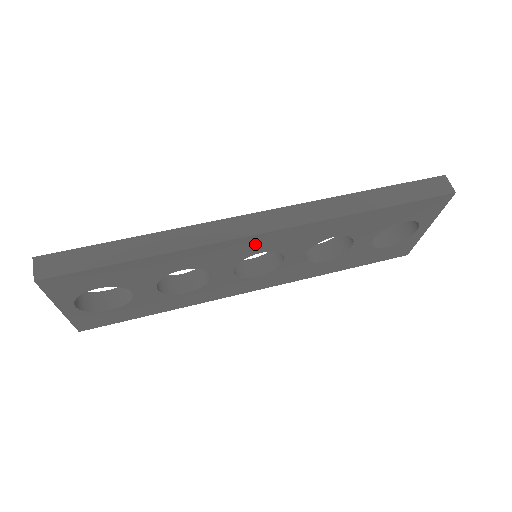
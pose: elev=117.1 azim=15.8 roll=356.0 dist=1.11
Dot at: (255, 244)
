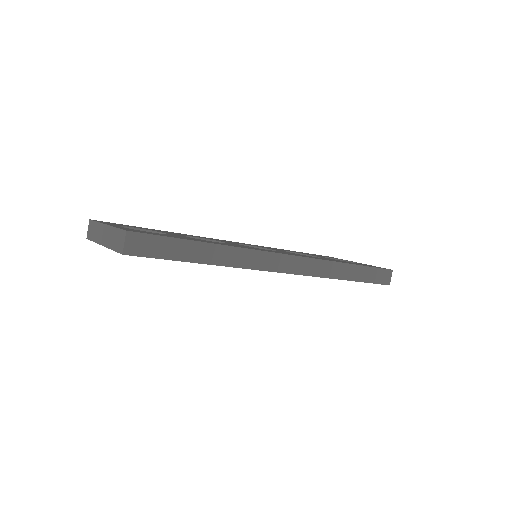
Dot at: occluded
